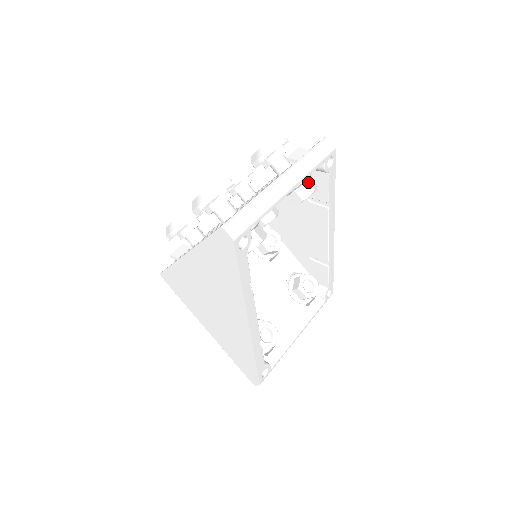
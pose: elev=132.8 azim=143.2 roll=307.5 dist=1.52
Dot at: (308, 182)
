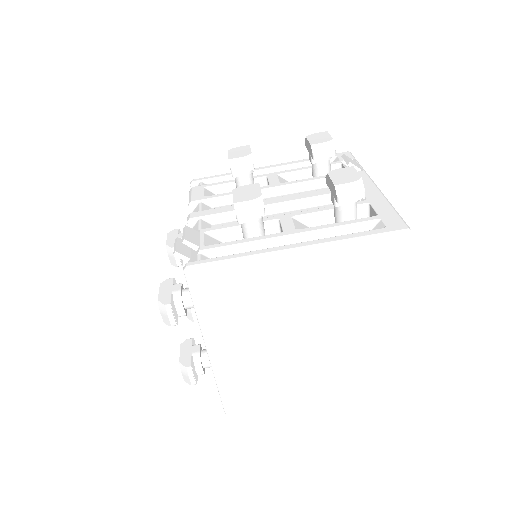
Dot at: occluded
